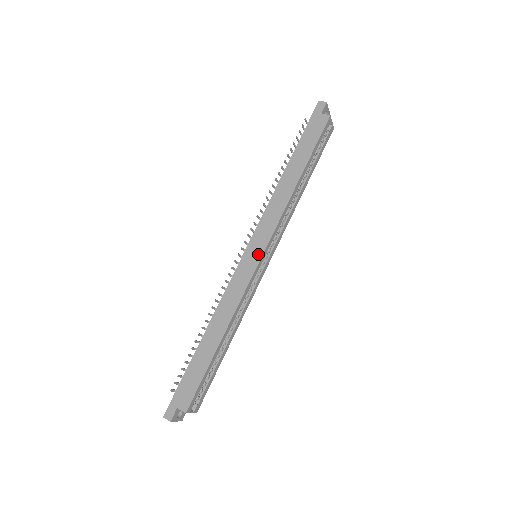
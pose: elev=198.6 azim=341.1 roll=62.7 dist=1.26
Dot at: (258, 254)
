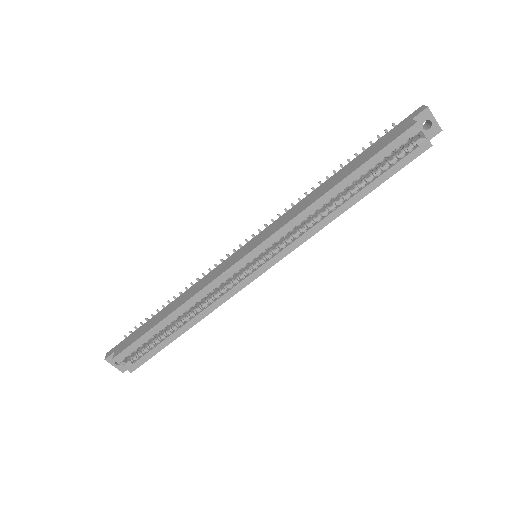
Dot at: (248, 250)
